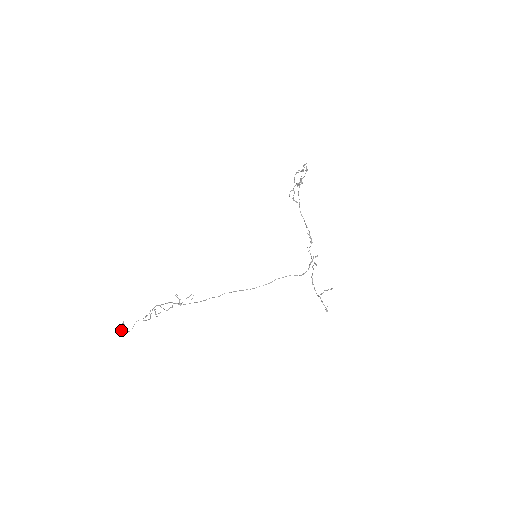
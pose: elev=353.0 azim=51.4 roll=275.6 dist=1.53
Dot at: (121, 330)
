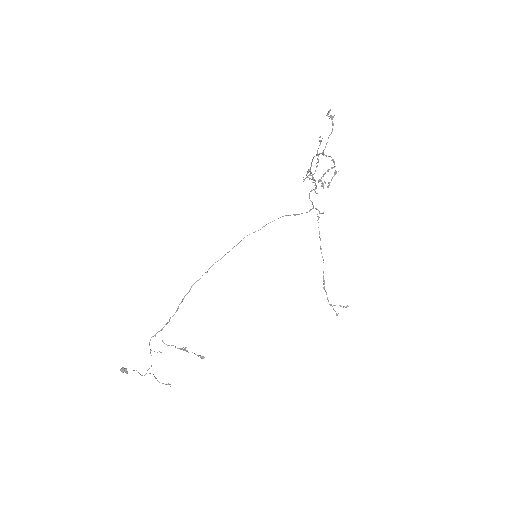
Dot at: (122, 370)
